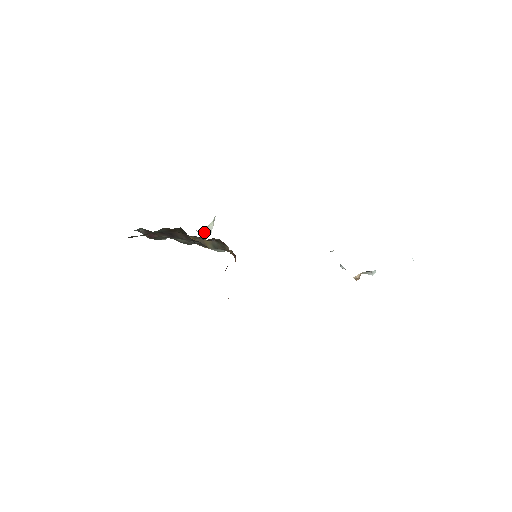
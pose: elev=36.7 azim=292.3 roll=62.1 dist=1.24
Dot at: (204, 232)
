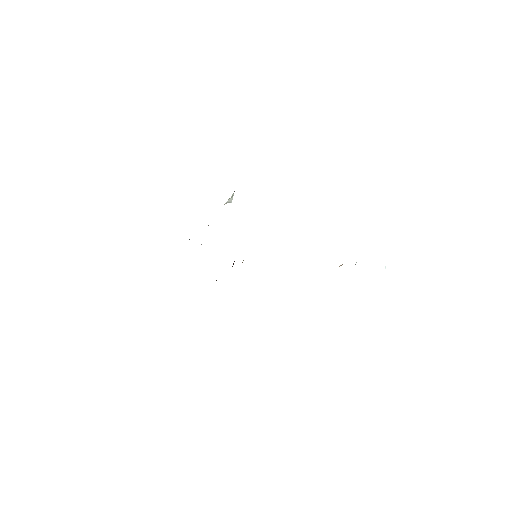
Dot at: occluded
